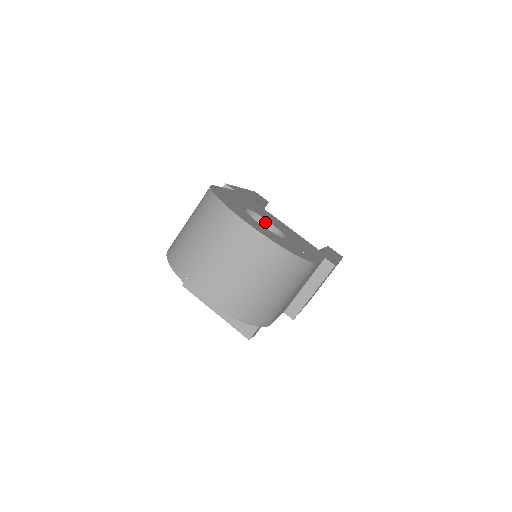
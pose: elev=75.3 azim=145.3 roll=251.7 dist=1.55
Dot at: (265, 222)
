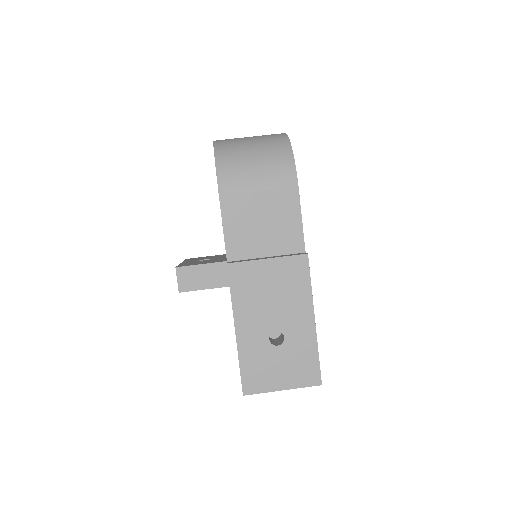
Dot at: occluded
